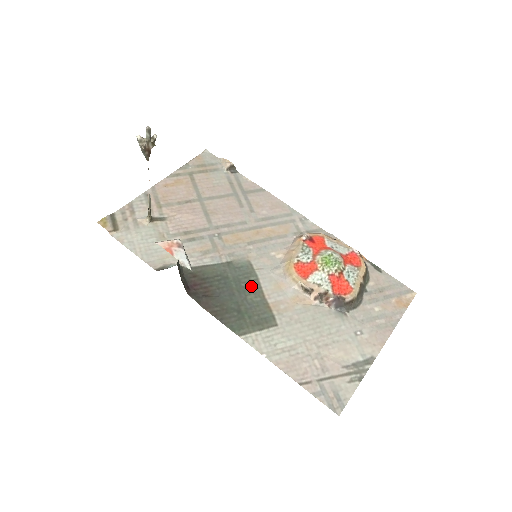
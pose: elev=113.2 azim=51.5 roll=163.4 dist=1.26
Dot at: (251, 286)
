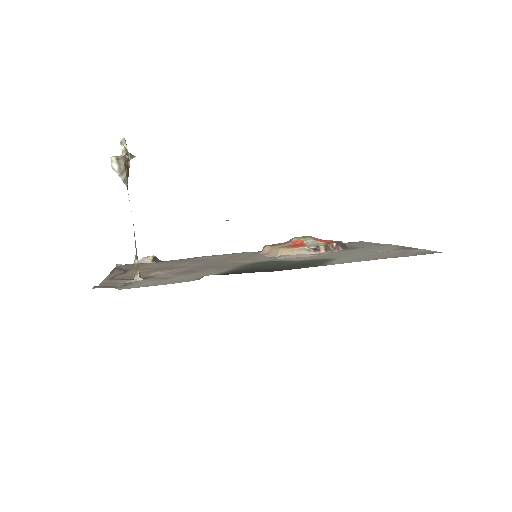
Dot at: (281, 262)
